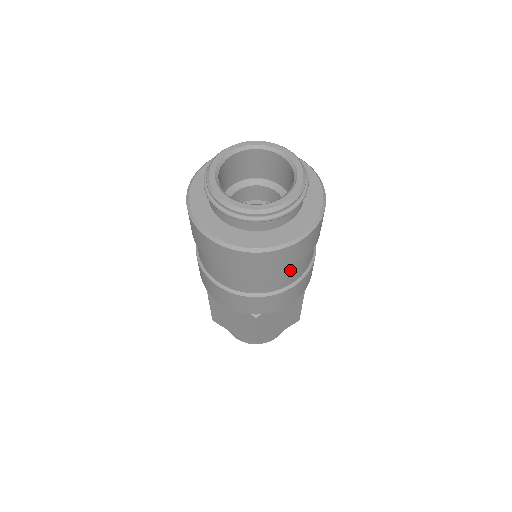
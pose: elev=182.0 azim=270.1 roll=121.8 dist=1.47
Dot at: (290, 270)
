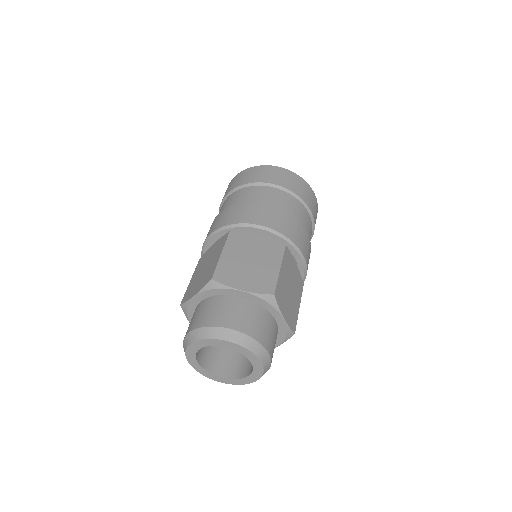
Dot at: (310, 221)
